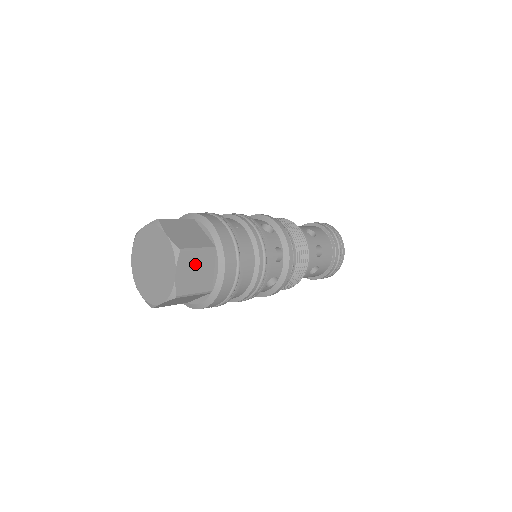
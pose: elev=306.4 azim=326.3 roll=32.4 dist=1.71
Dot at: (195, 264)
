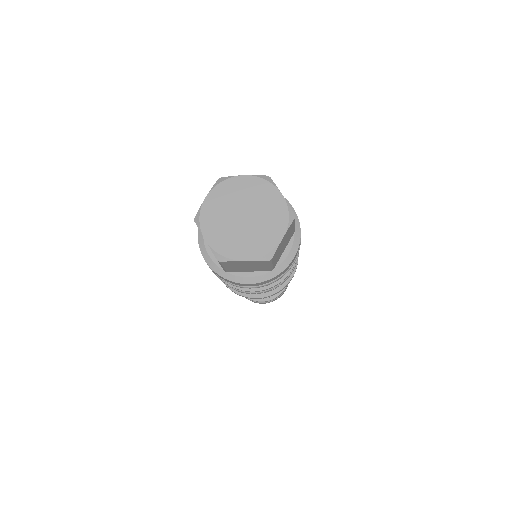
Dot at: (288, 236)
